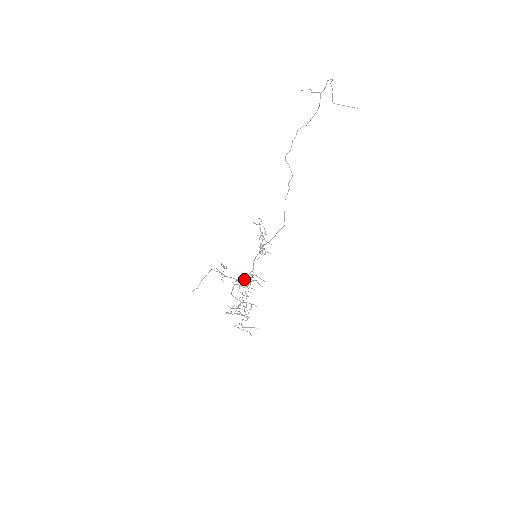
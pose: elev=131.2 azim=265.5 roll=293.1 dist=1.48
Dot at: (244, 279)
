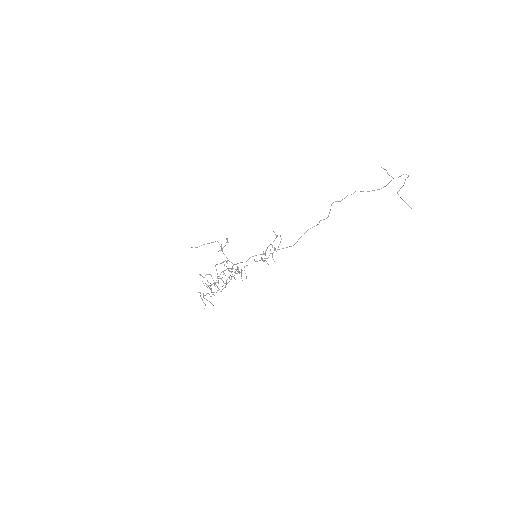
Dot at: (234, 264)
